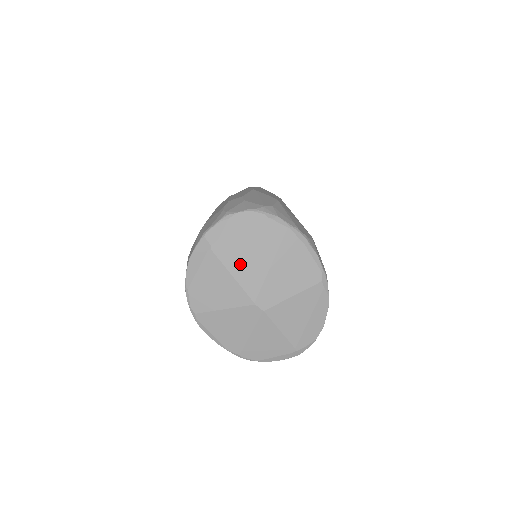
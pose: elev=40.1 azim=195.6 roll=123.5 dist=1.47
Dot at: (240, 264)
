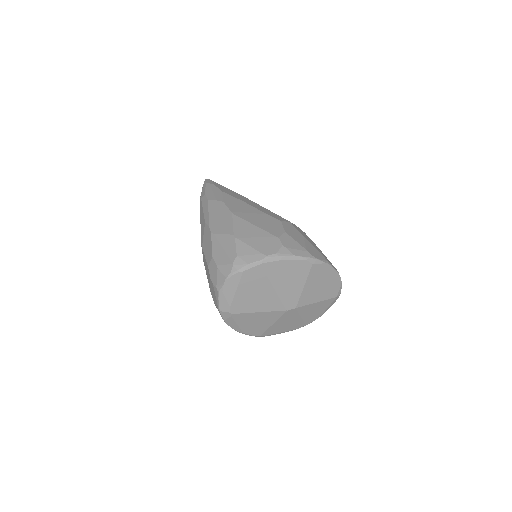
Dot at: (256, 304)
